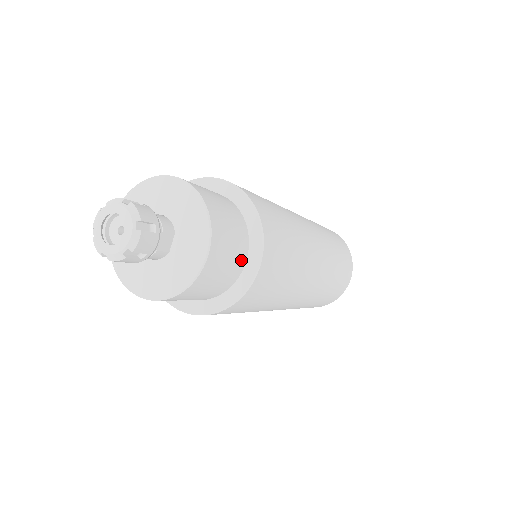
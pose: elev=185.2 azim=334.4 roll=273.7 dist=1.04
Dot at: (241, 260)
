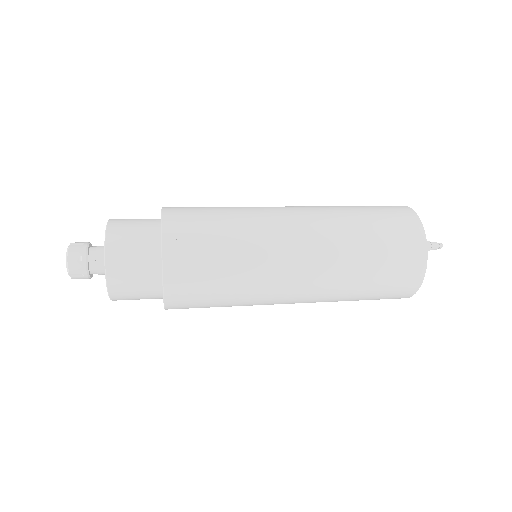
Dot at: (154, 270)
